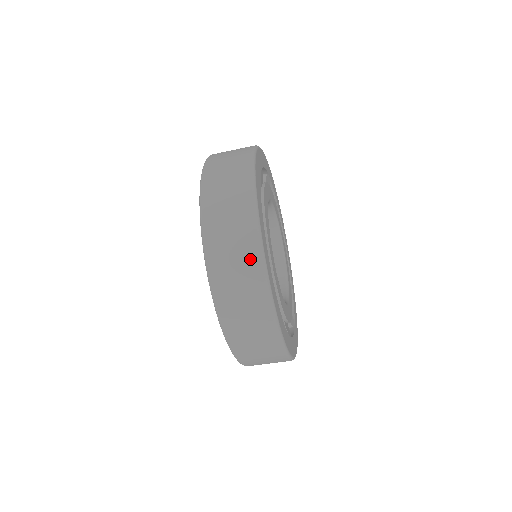
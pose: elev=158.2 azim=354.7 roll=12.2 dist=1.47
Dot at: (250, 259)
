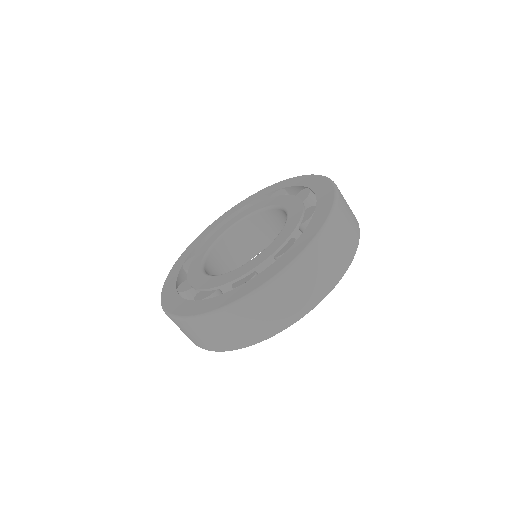
Dot at: (356, 228)
